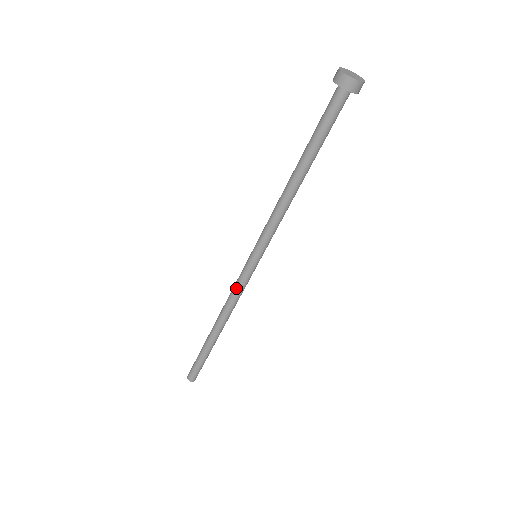
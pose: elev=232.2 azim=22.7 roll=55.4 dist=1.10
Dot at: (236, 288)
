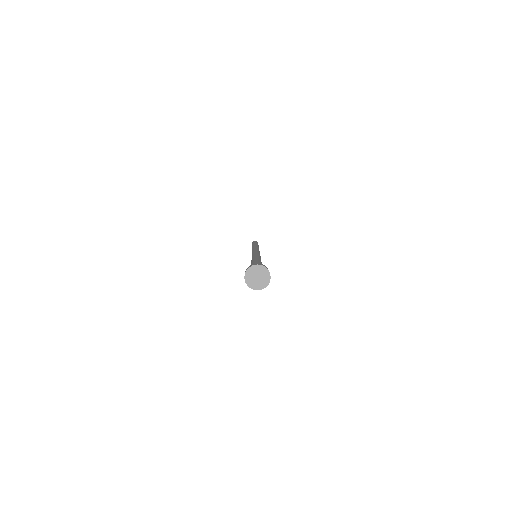
Dot at: occluded
